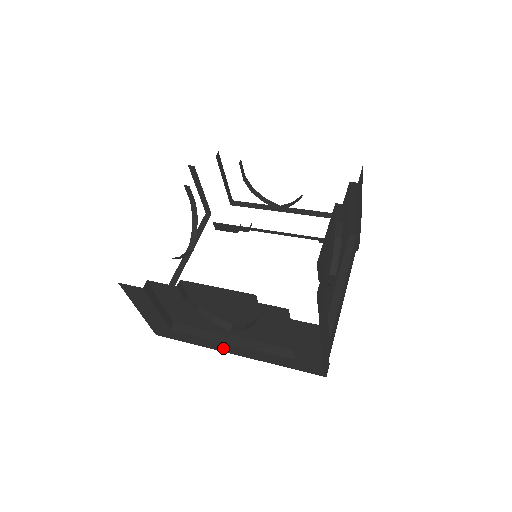
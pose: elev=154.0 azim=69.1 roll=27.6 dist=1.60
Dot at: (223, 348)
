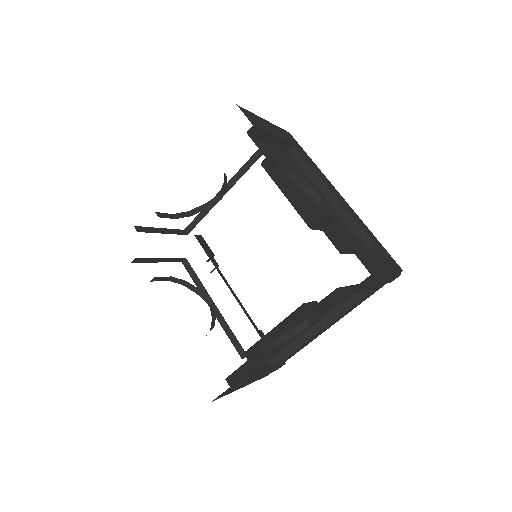
Dot at: occluded
